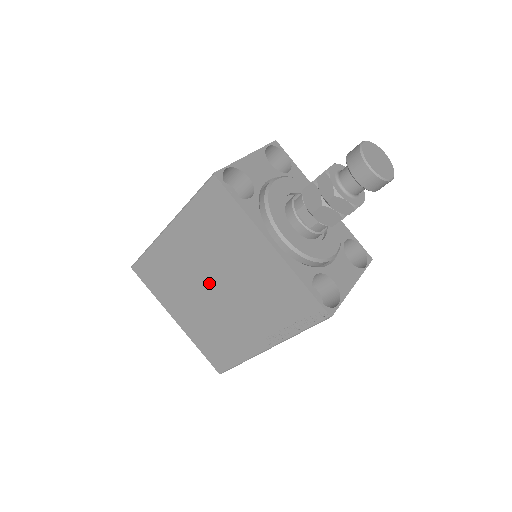
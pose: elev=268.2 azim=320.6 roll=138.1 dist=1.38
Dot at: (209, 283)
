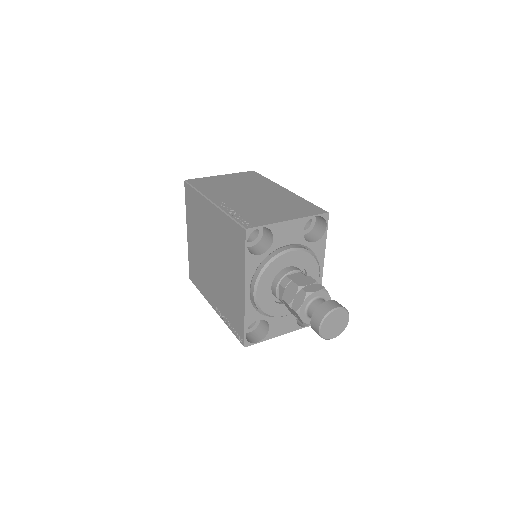
Dot at: (211, 251)
